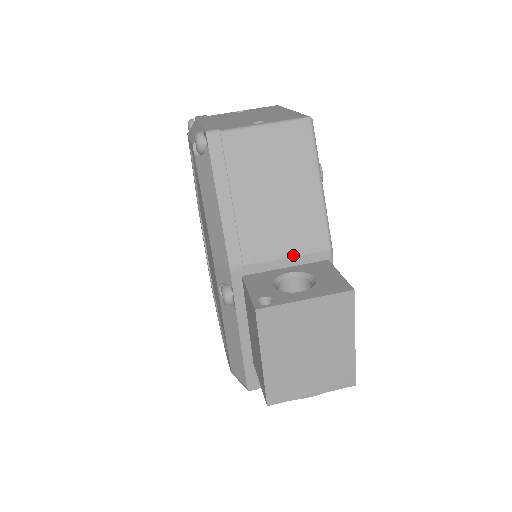
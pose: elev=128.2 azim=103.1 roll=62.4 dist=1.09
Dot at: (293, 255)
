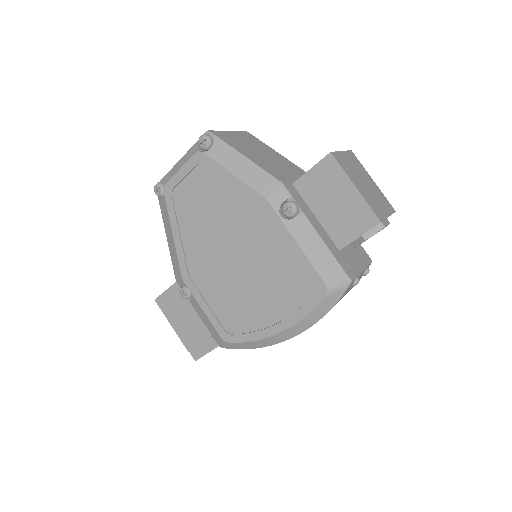
Dot at: occluded
